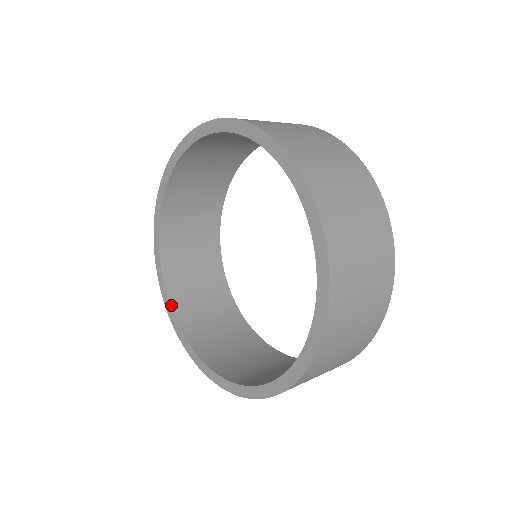
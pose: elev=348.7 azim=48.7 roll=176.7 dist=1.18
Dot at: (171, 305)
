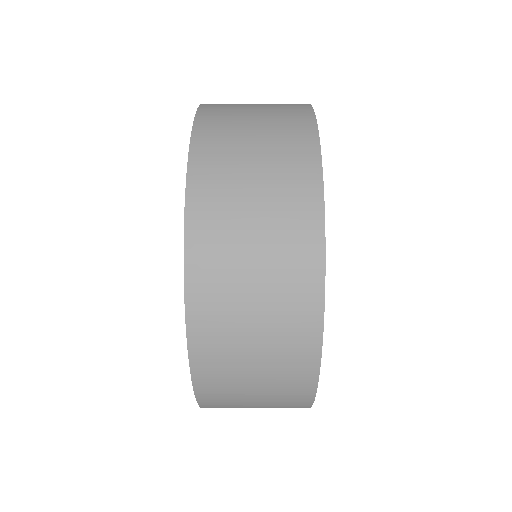
Dot at: occluded
